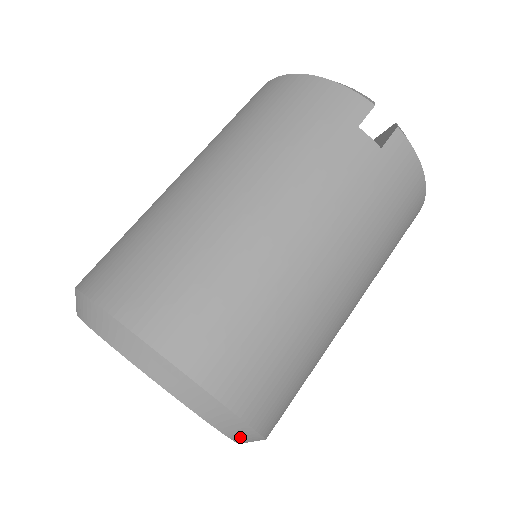
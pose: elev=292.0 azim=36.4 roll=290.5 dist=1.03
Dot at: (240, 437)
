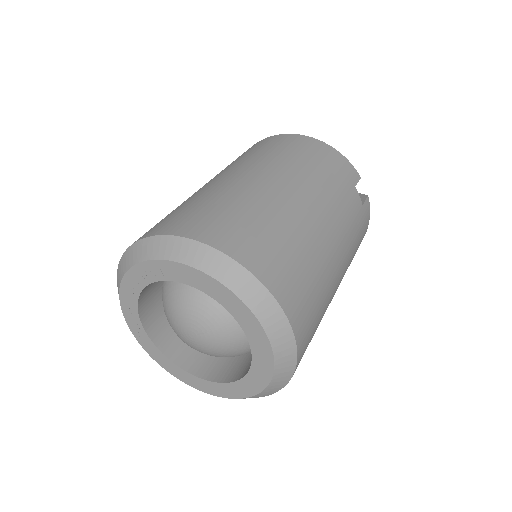
Dot at: (276, 382)
